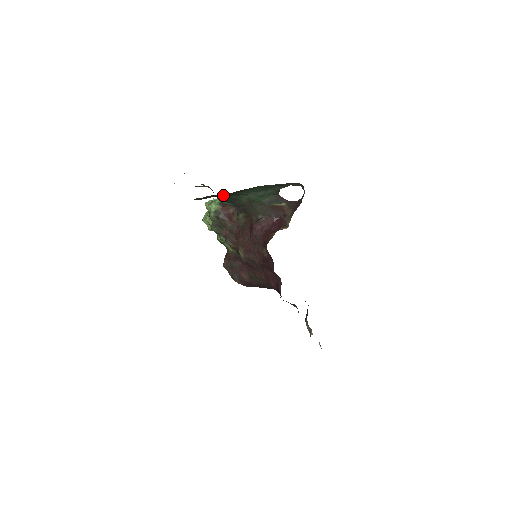
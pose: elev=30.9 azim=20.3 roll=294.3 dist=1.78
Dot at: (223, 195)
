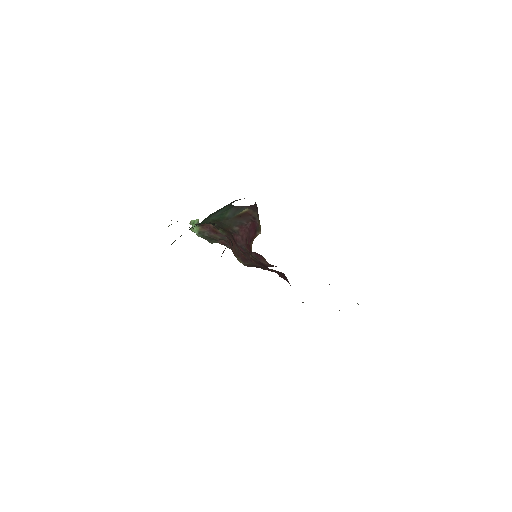
Dot at: (189, 229)
